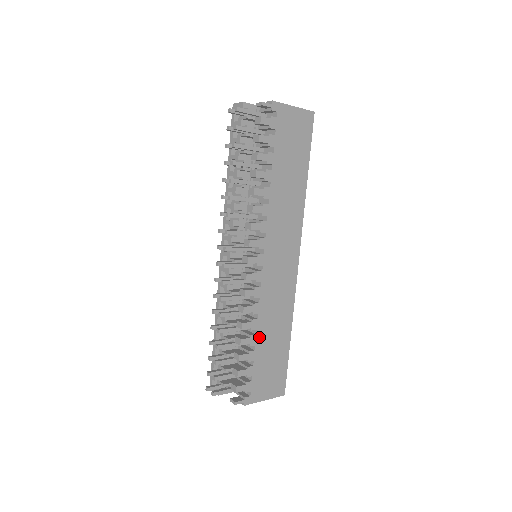
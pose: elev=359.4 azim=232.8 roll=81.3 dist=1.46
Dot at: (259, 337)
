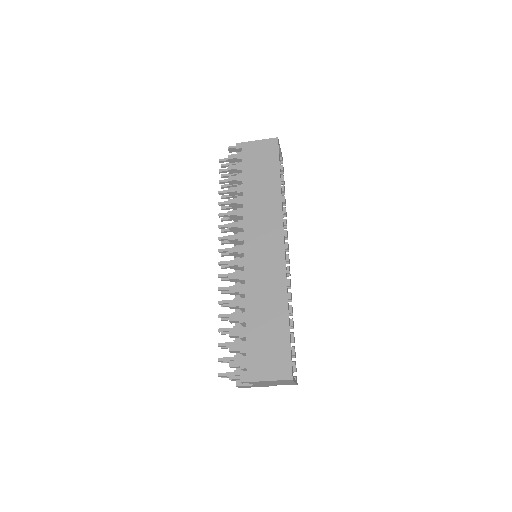
Dot at: (249, 315)
